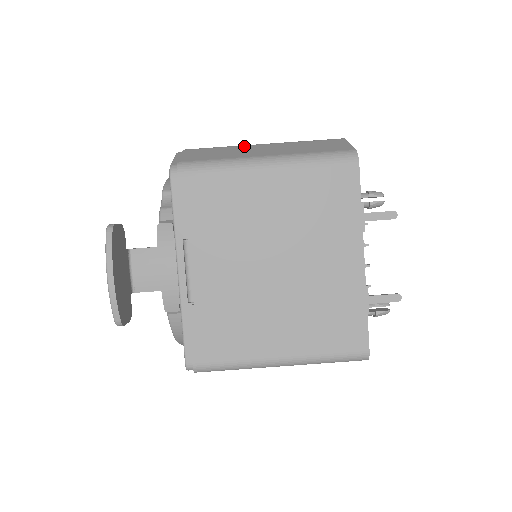
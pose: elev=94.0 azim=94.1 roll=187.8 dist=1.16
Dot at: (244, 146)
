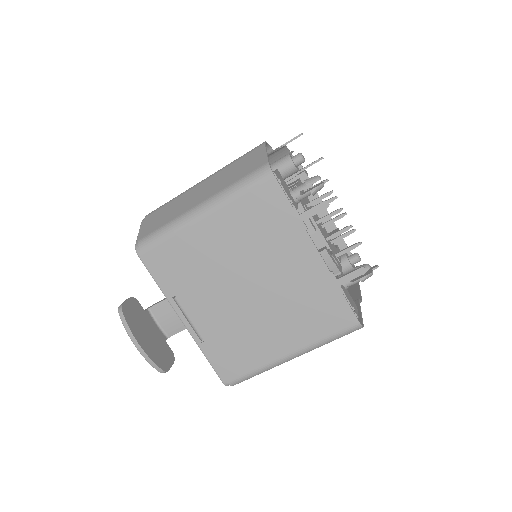
Dot at: (186, 193)
